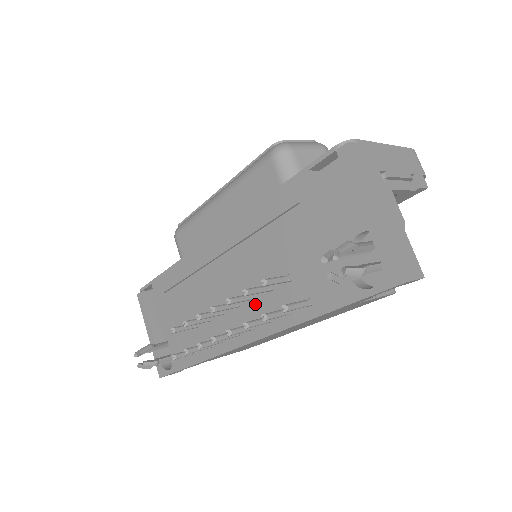
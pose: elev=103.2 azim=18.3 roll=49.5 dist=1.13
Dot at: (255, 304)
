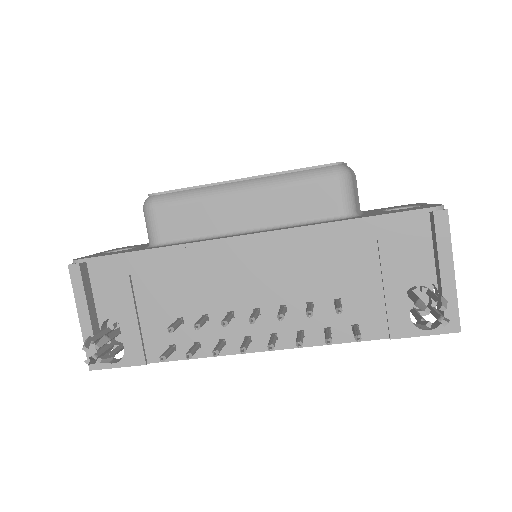
Dot at: (285, 316)
